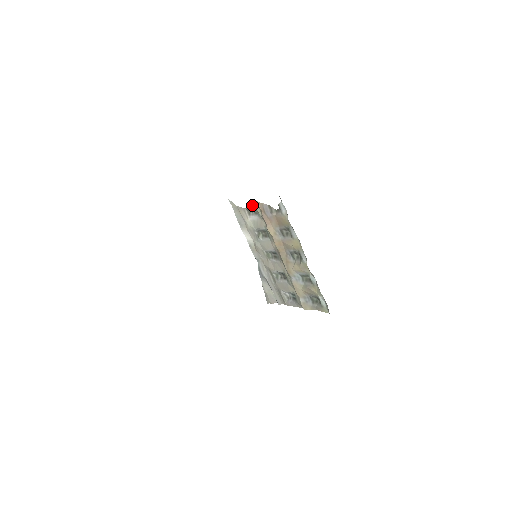
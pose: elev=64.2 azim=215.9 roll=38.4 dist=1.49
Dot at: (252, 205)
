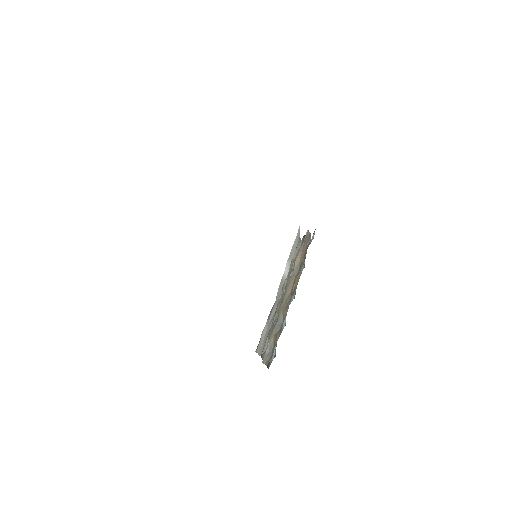
Dot at: occluded
